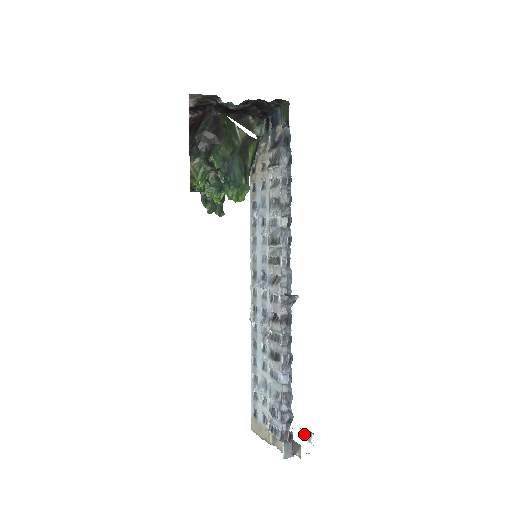
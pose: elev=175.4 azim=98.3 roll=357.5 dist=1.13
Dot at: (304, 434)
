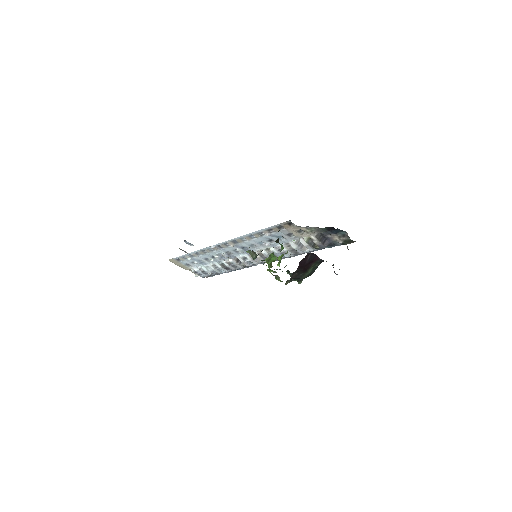
Dot at: (188, 243)
